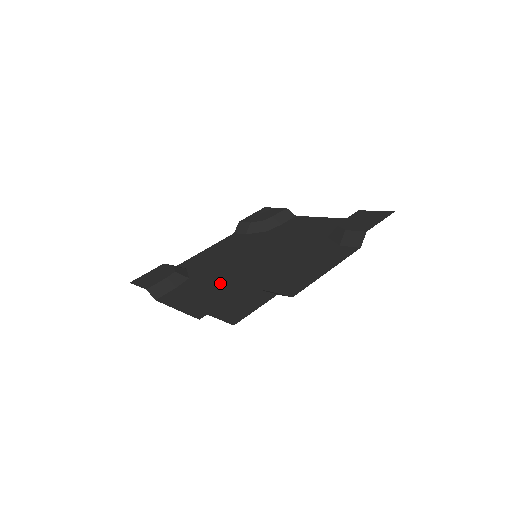
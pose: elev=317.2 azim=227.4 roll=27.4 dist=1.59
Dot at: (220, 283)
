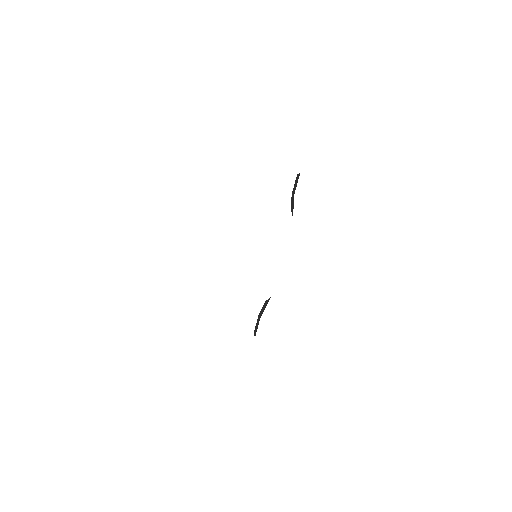
Dot at: occluded
